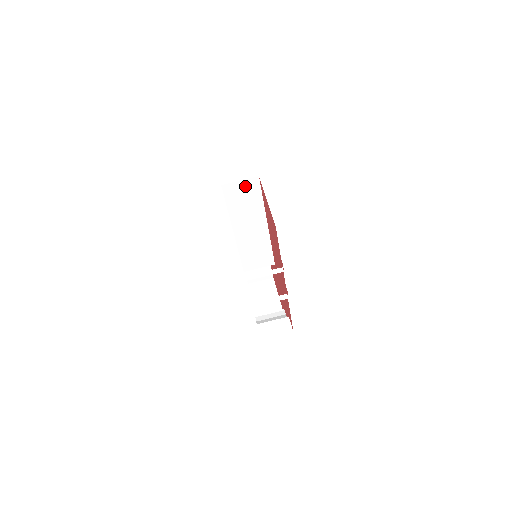
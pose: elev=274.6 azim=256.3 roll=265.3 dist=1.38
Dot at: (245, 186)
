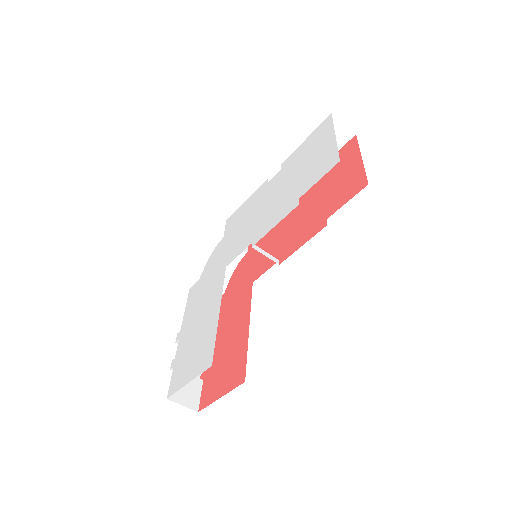
Dot at: occluded
